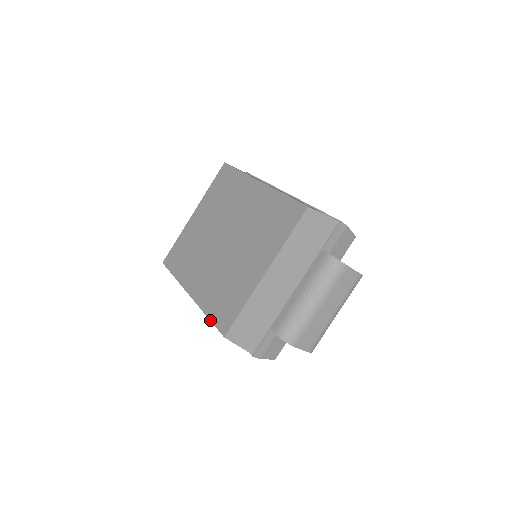
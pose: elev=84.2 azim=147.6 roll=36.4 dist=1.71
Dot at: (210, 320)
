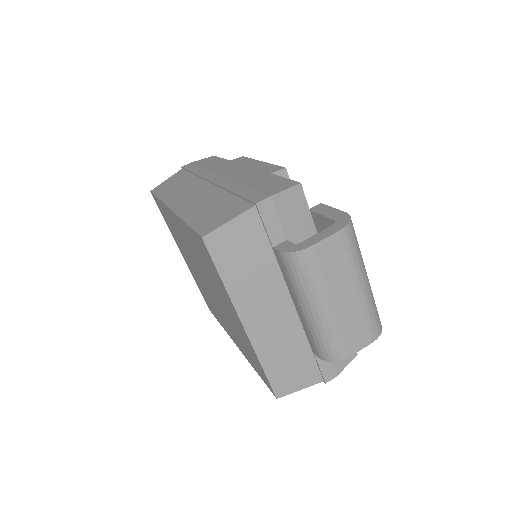
Dot at: occluded
